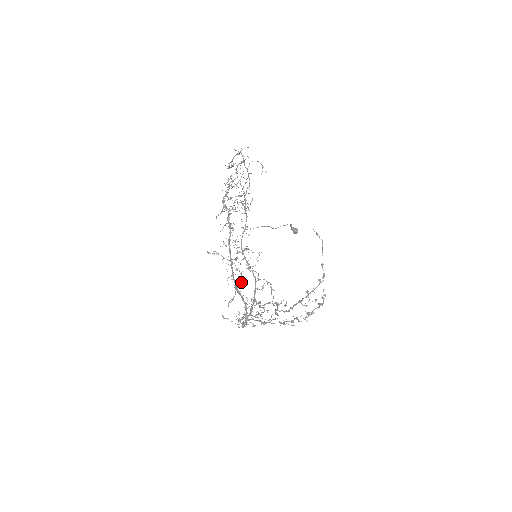
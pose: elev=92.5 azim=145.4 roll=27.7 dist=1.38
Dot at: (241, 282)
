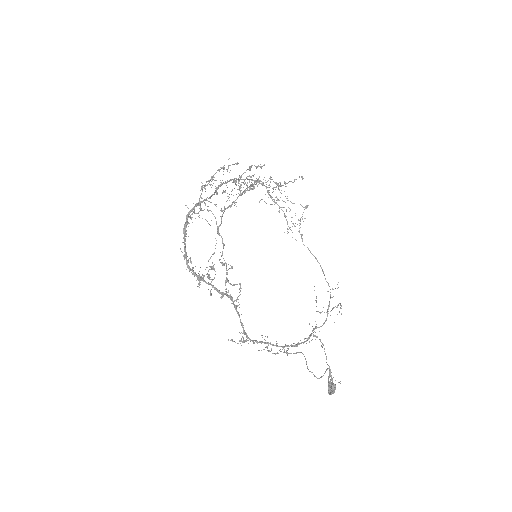
Dot at: occluded
